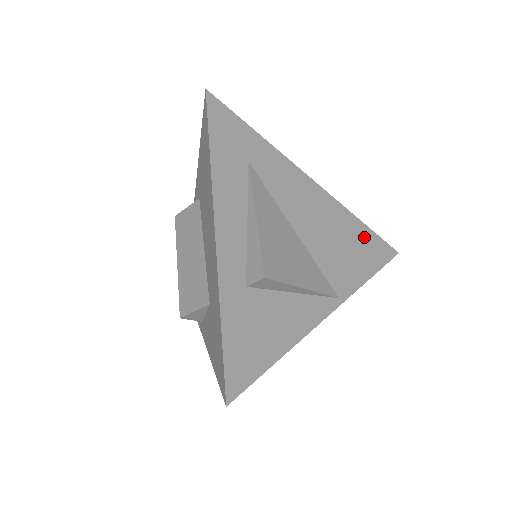
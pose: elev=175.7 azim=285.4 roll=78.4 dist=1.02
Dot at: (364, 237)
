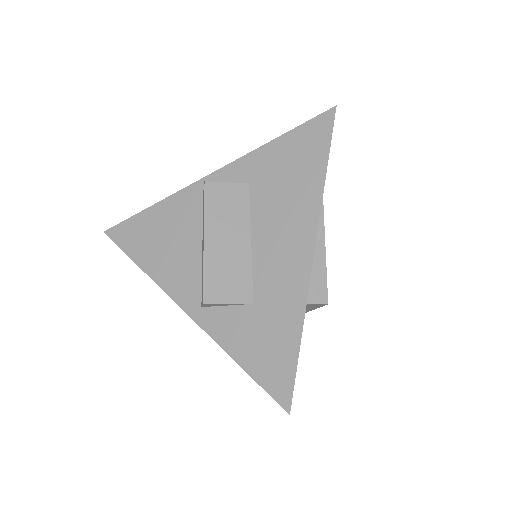
Dot at: occluded
